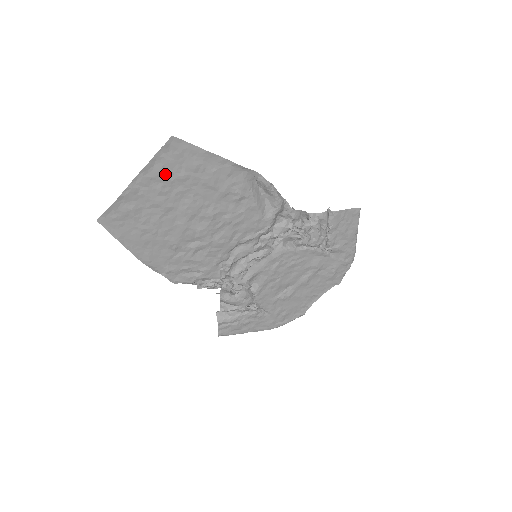
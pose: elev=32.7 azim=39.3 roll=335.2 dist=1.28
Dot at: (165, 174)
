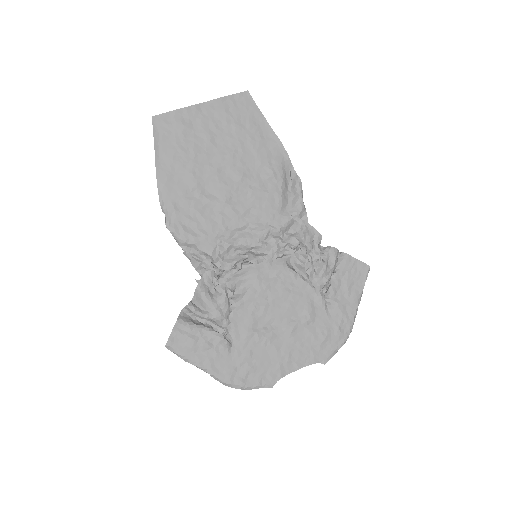
Dot at: (226, 115)
